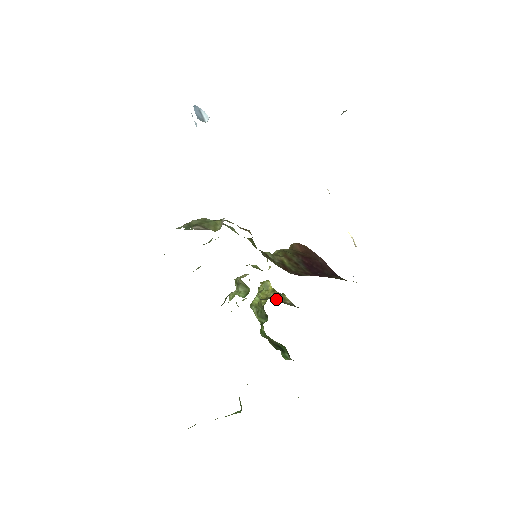
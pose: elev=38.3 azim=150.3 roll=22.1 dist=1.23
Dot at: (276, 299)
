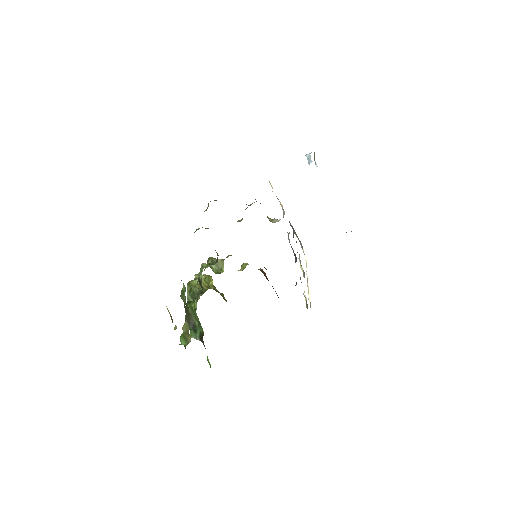
Dot at: occluded
